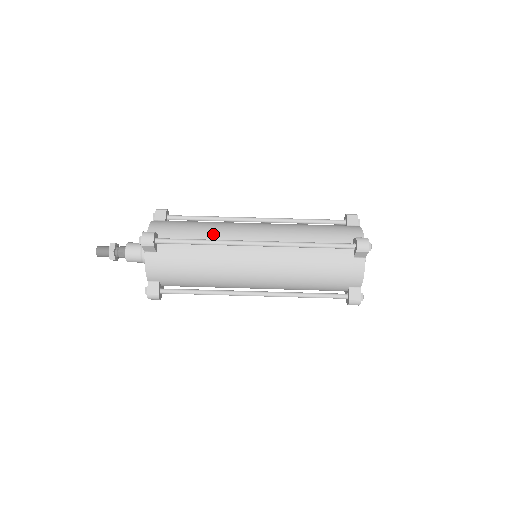
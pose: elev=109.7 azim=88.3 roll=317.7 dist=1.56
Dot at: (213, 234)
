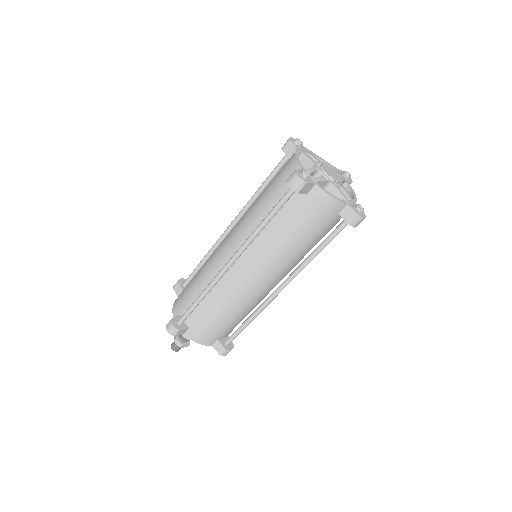
Dot at: (245, 310)
